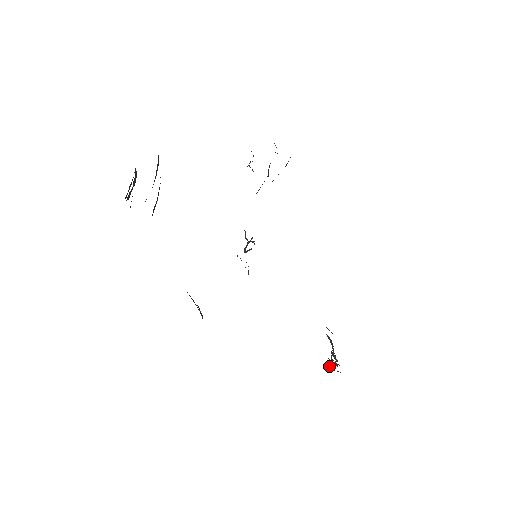
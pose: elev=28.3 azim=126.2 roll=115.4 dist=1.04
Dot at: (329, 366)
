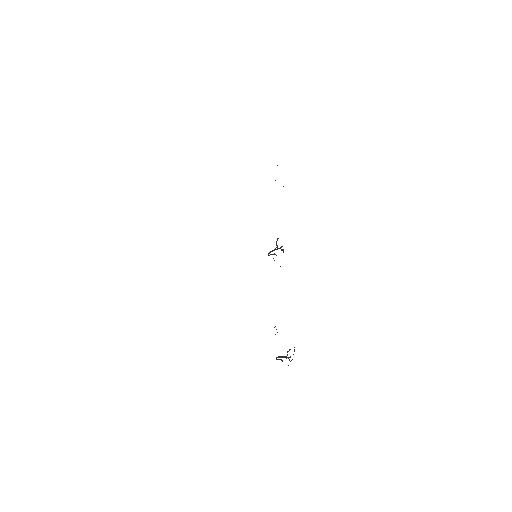
Dot at: (281, 359)
